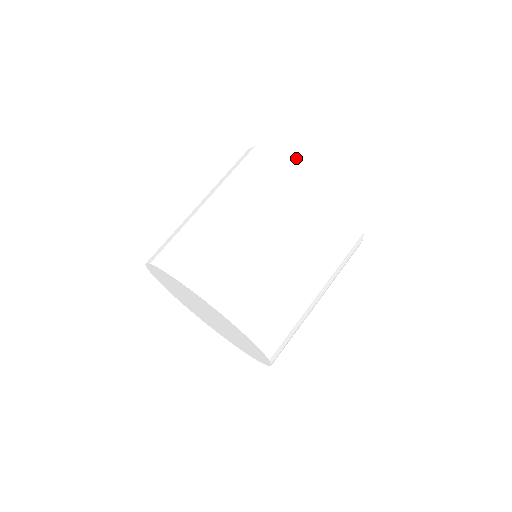
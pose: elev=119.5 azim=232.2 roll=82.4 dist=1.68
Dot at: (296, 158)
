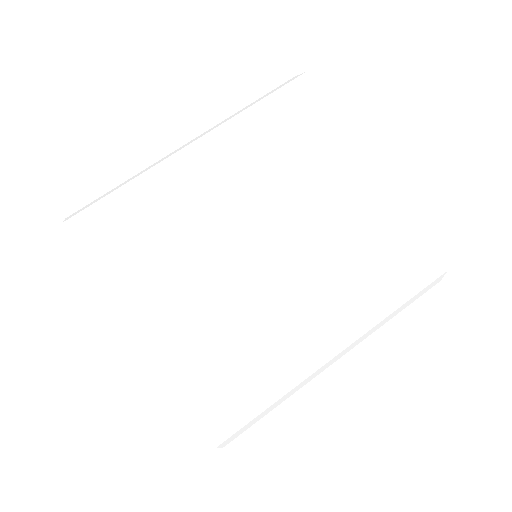
Dot at: (329, 78)
